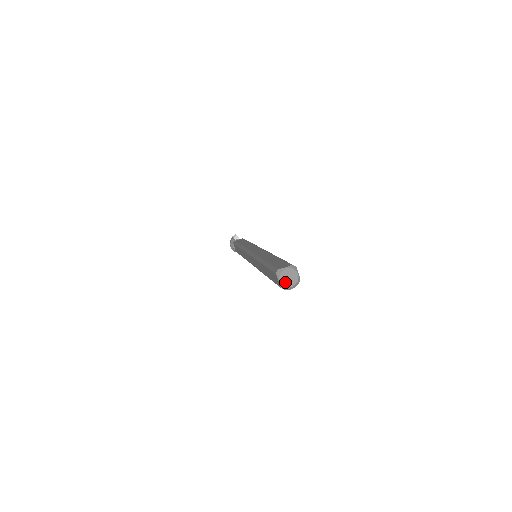
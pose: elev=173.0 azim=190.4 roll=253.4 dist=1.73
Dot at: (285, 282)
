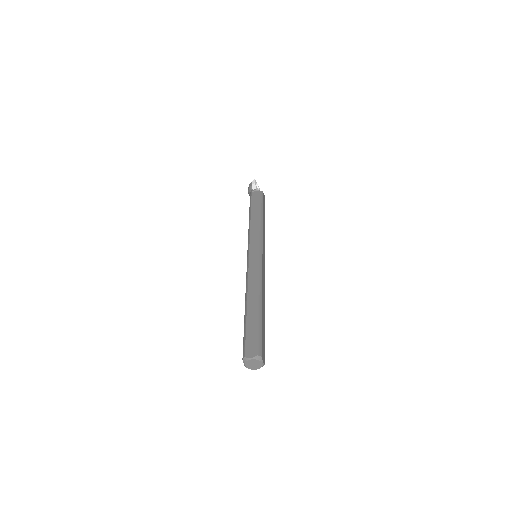
Dot at: (250, 367)
